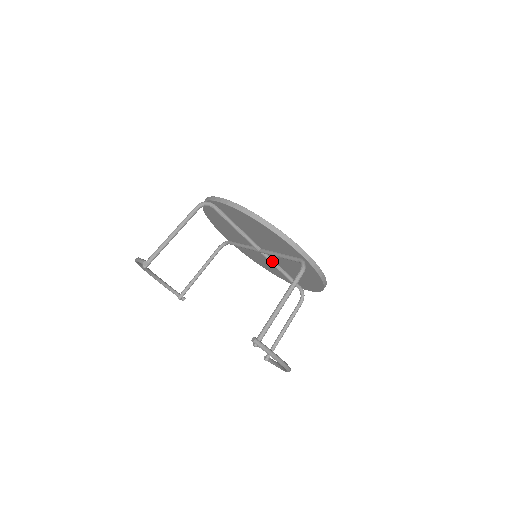
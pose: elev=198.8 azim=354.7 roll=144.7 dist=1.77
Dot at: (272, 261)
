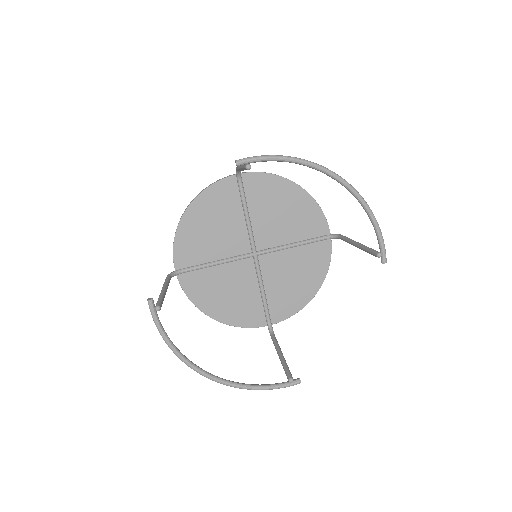
Dot at: (273, 248)
